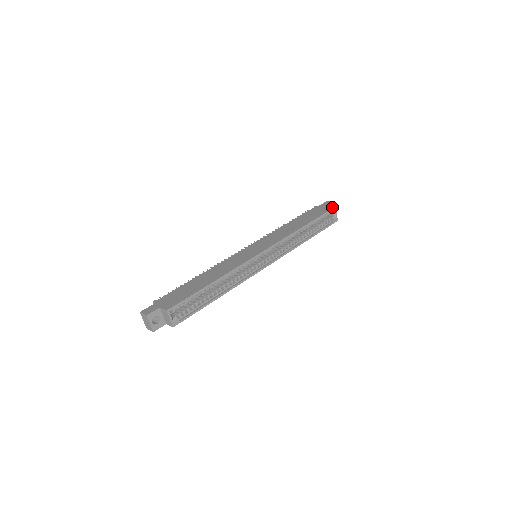
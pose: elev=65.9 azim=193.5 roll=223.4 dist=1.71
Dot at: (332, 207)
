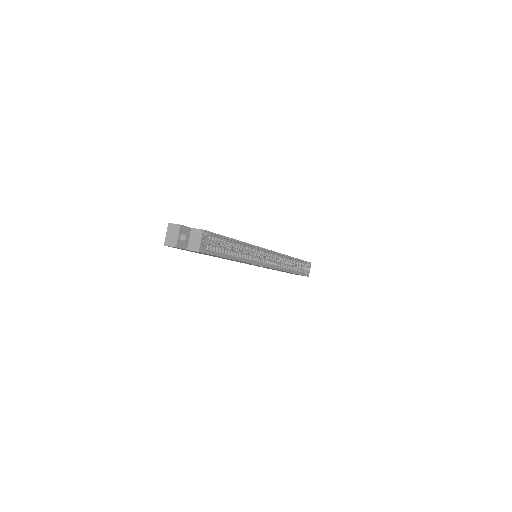
Dot at: (309, 262)
